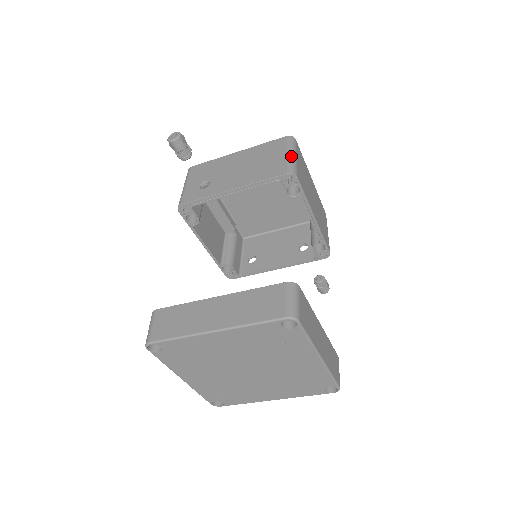
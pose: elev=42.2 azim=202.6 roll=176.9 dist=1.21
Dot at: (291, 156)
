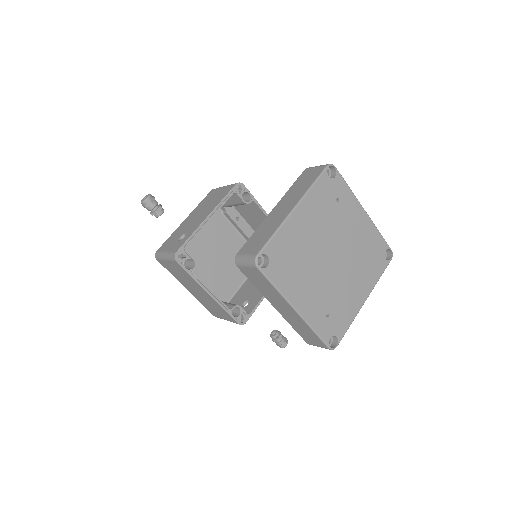
Dot at: (227, 185)
